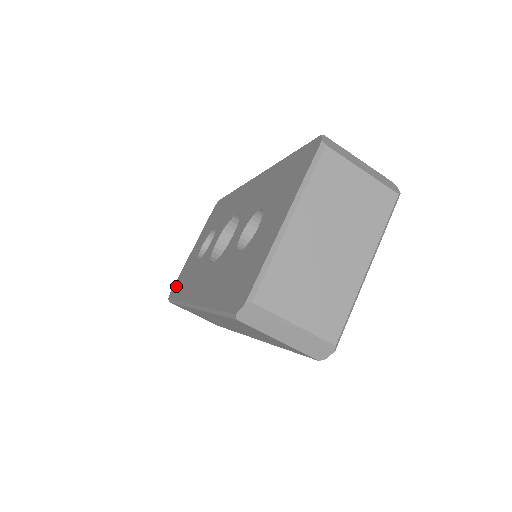
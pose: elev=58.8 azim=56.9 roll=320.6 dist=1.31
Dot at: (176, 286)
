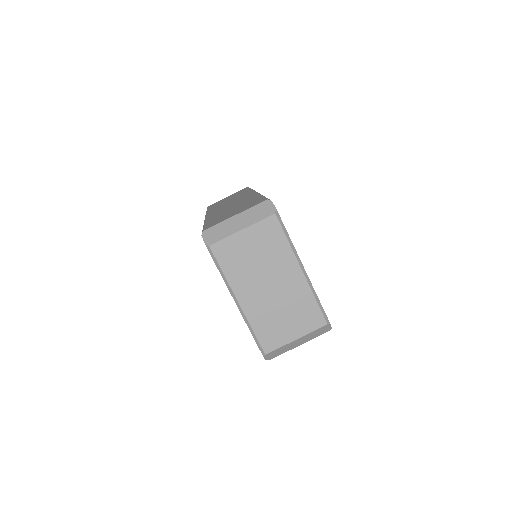
Dot at: occluded
